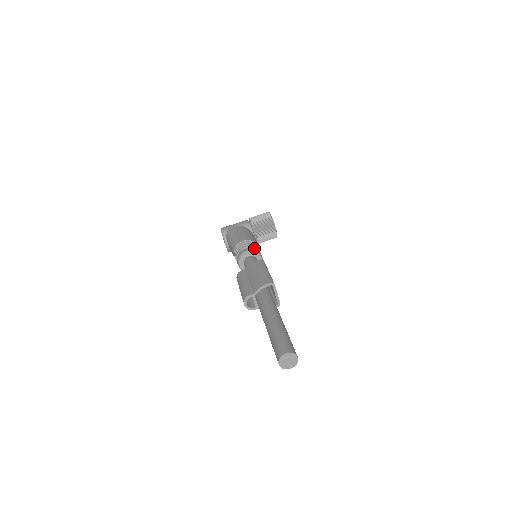
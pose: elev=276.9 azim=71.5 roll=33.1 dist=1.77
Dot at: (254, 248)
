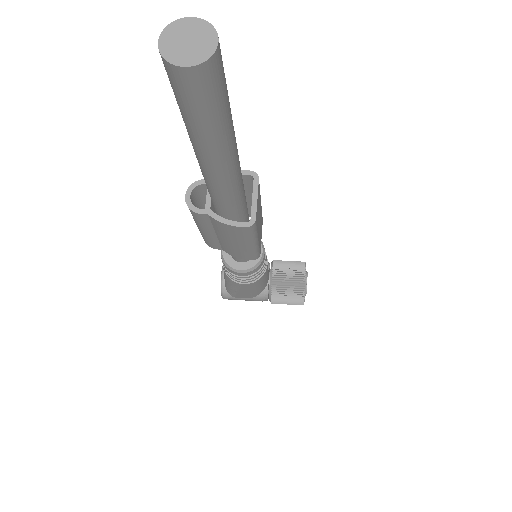
Dot at: occluded
